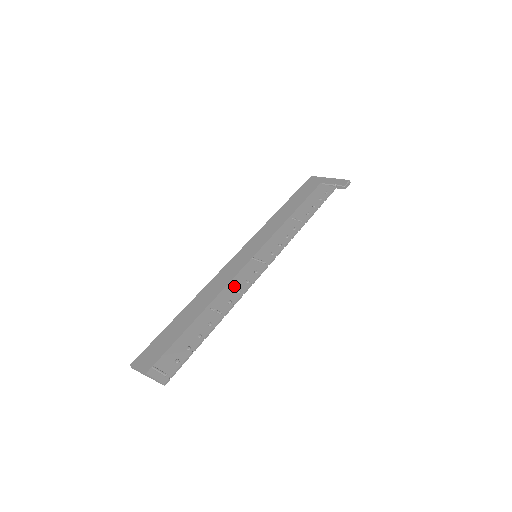
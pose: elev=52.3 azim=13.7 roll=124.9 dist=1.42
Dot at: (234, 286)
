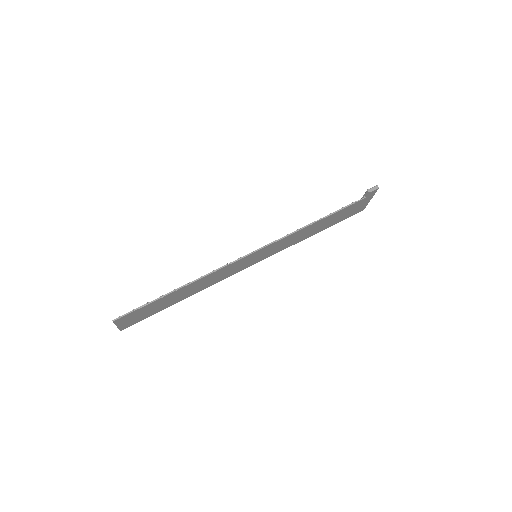
Dot at: occluded
